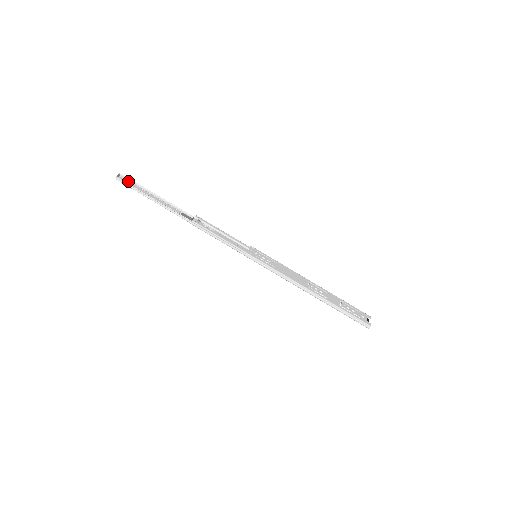
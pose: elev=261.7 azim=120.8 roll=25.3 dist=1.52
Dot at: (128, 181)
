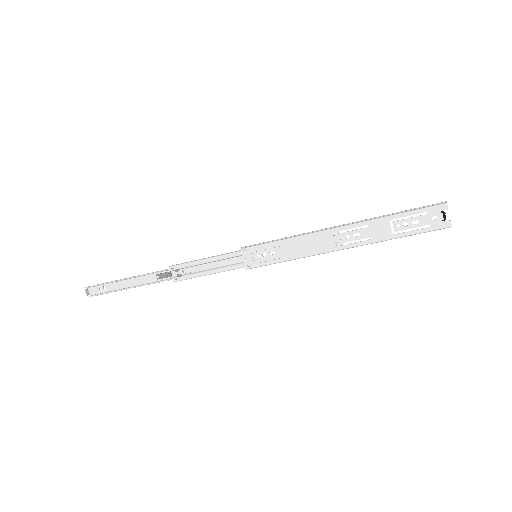
Dot at: (96, 286)
